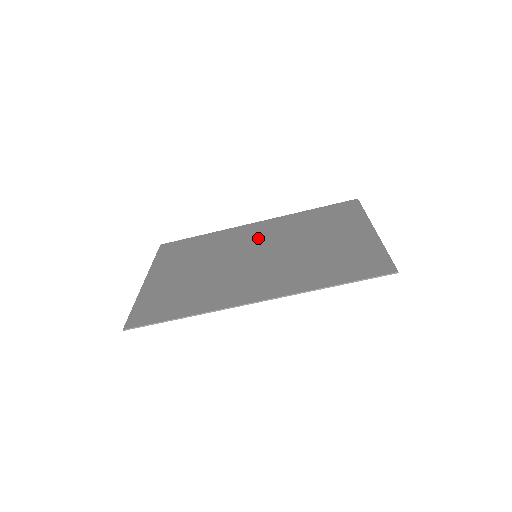
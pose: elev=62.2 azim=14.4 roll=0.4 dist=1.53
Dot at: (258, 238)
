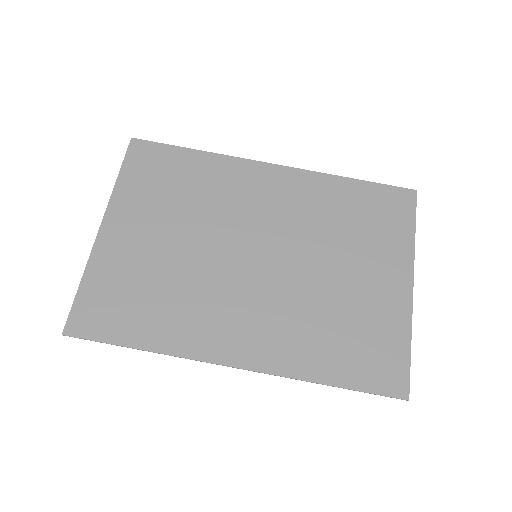
Dot at: (267, 212)
